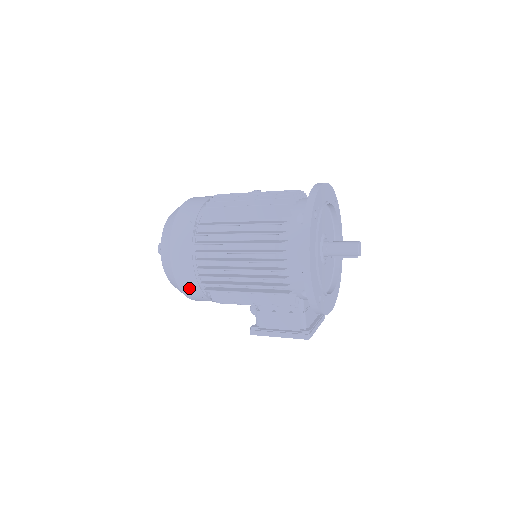
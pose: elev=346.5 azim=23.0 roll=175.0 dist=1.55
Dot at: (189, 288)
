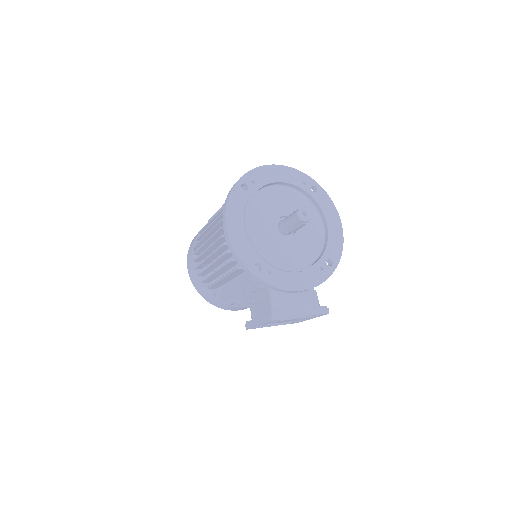
Dot at: (201, 290)
